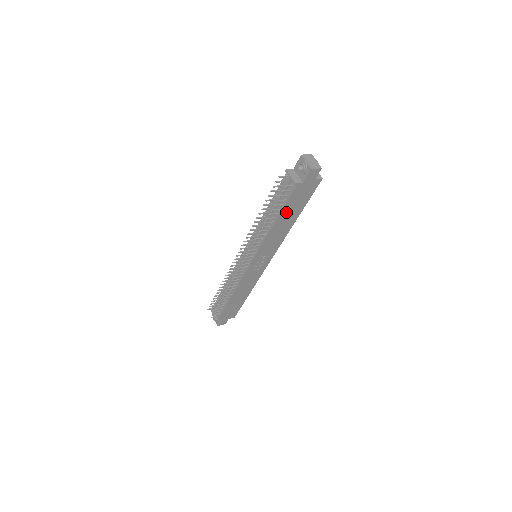
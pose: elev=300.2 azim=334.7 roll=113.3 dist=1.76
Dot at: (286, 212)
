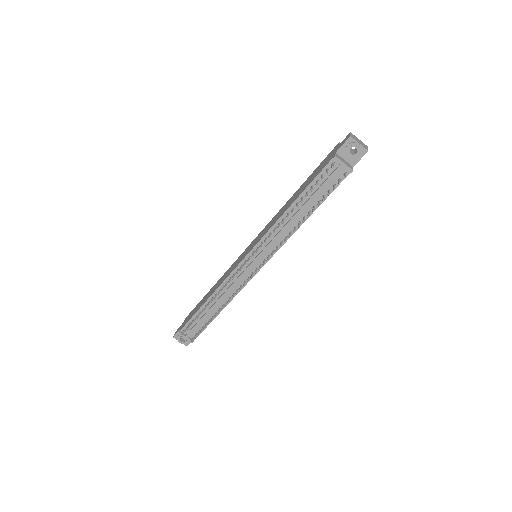
Dot at: occluded
